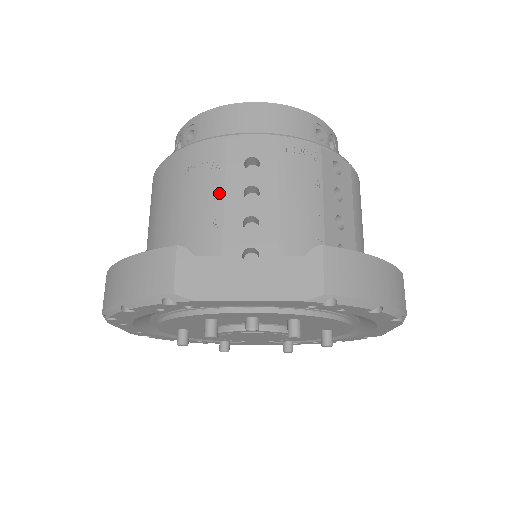
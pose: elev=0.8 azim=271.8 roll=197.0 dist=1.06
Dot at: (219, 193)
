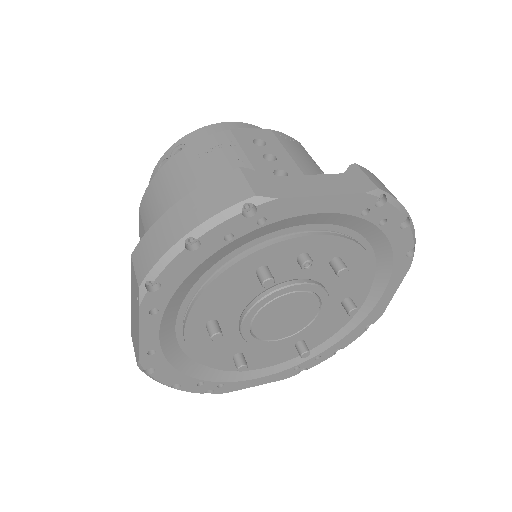
Dot at: (242, 158)
